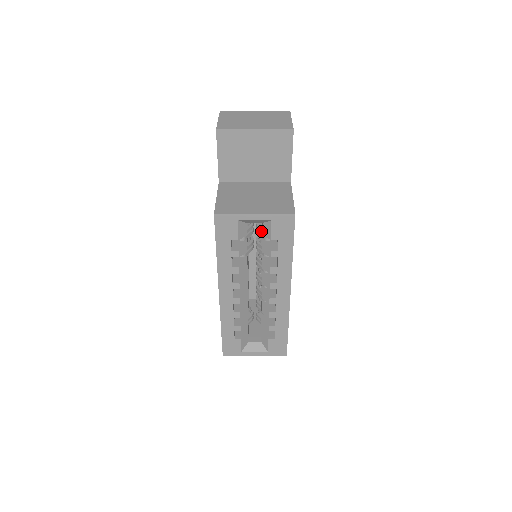
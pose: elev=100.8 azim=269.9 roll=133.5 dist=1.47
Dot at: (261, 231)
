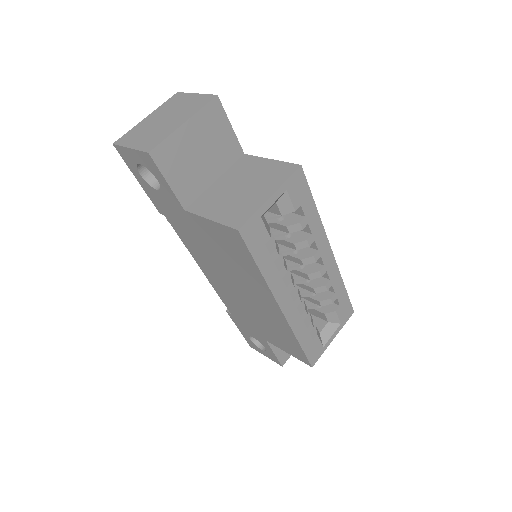
Dot at: (270, 216)
